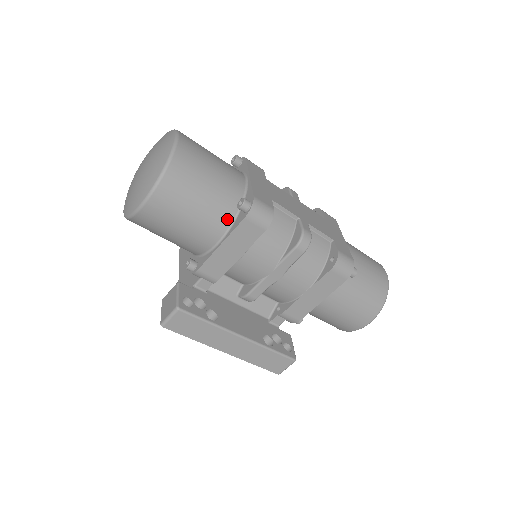
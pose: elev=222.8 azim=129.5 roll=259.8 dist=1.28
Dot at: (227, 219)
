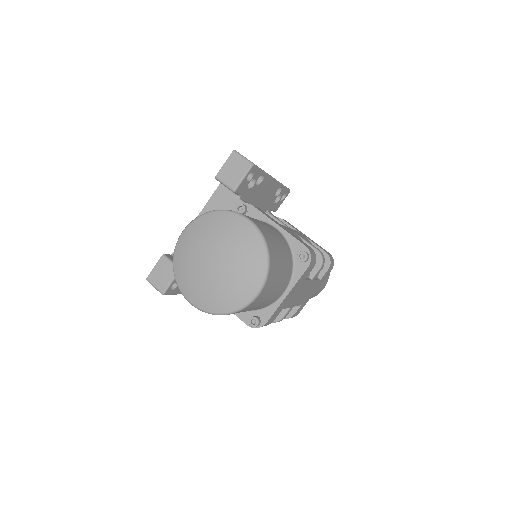
Dot at: occluded
